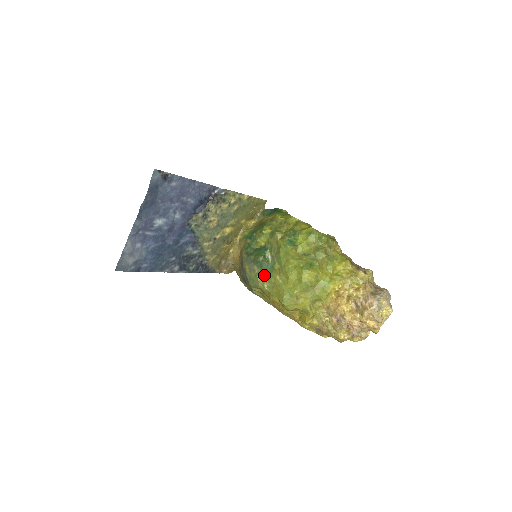
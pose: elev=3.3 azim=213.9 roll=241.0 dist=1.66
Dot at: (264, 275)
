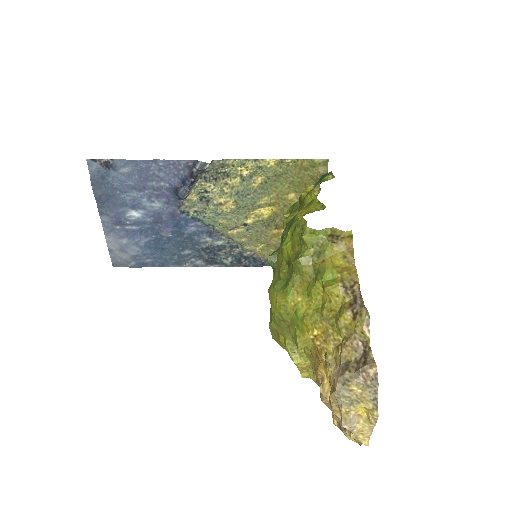
Dot at: occluded
